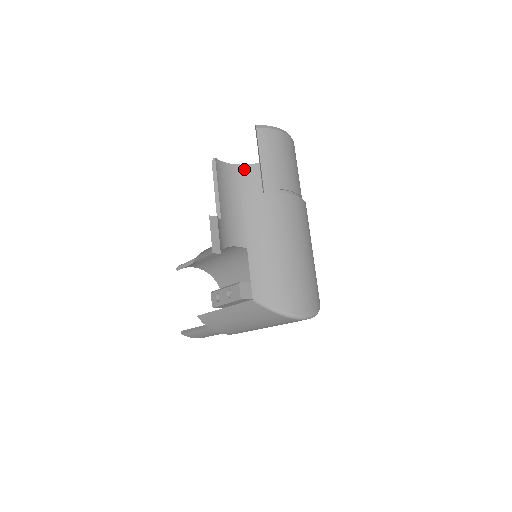
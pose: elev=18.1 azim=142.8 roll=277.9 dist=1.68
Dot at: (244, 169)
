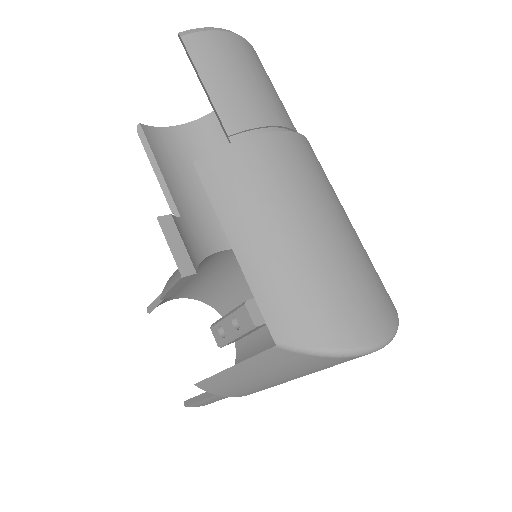
Dot at: (193, 128)
